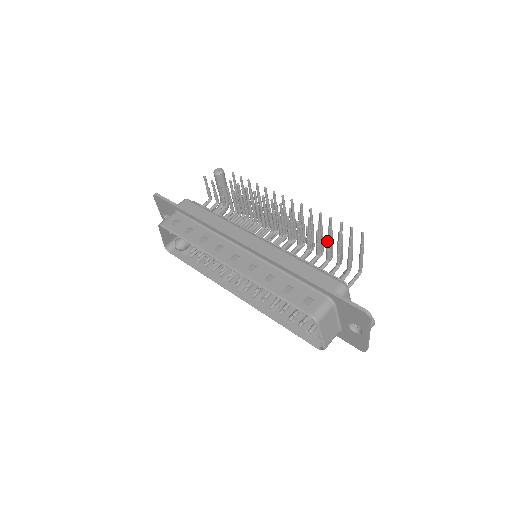
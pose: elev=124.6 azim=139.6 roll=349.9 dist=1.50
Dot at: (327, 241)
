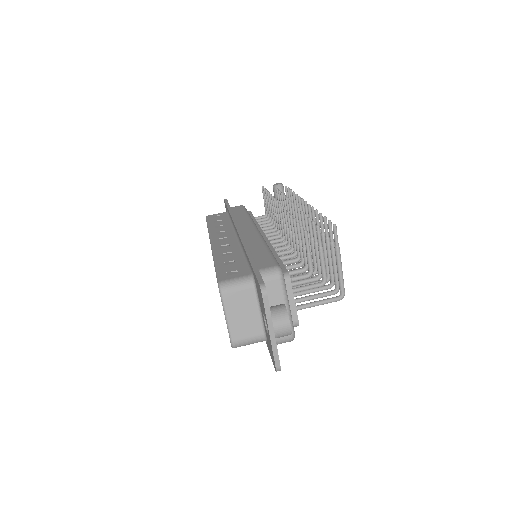
Dot at: (297, 229)
